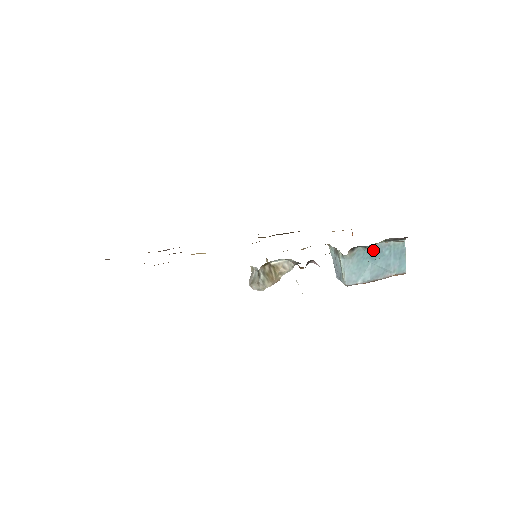
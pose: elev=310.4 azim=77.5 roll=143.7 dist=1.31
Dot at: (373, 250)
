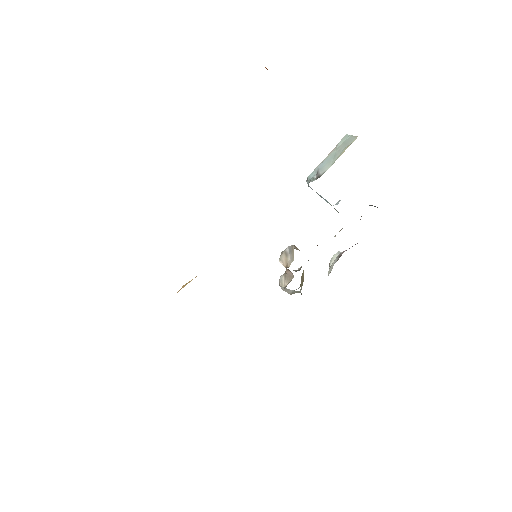
Dot at: occluded
